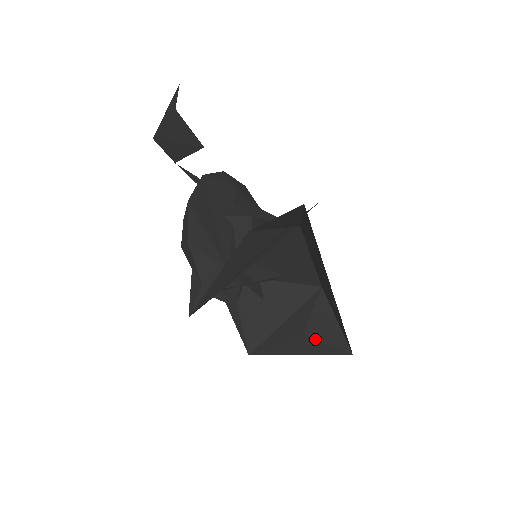
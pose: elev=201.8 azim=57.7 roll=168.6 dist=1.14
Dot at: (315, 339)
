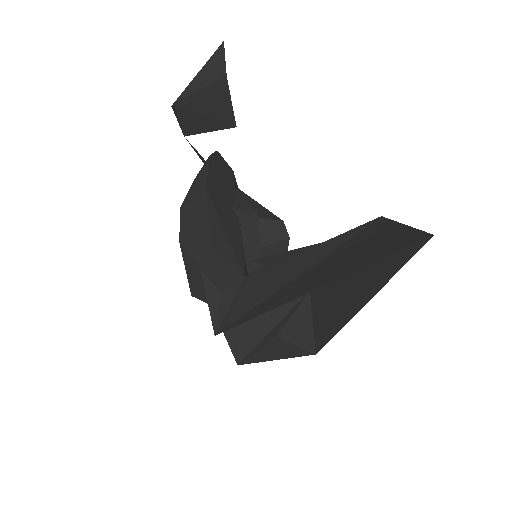
Dot at: (287, 341)
